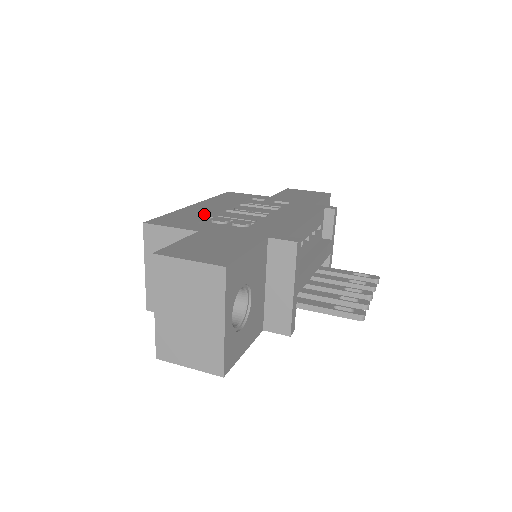
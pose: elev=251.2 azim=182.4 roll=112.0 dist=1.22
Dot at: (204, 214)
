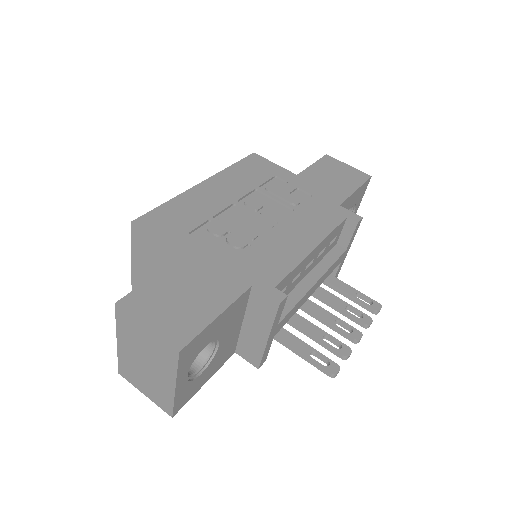
Dot at: (204, 211)
